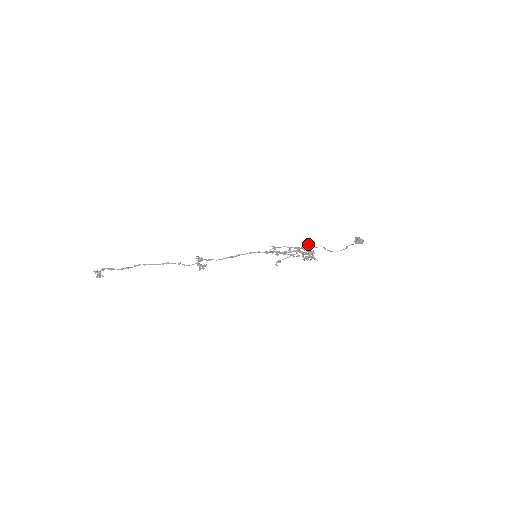
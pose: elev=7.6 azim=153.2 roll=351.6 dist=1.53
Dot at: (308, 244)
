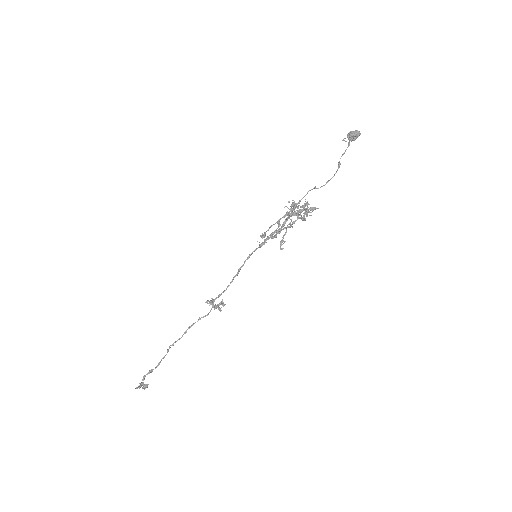
Dot at: (292, 202)
